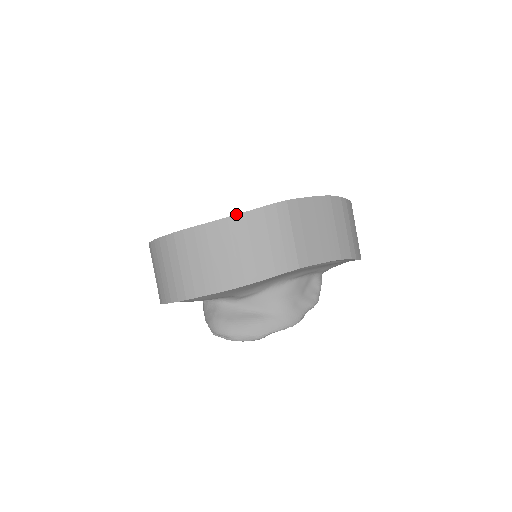
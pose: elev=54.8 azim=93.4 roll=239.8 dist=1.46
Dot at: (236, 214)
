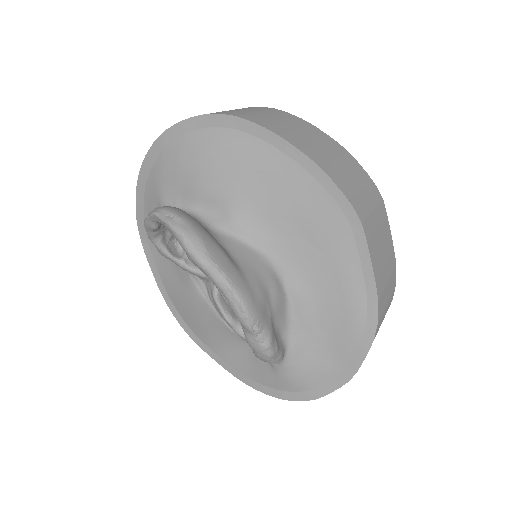
Dot at: (345, 149)
